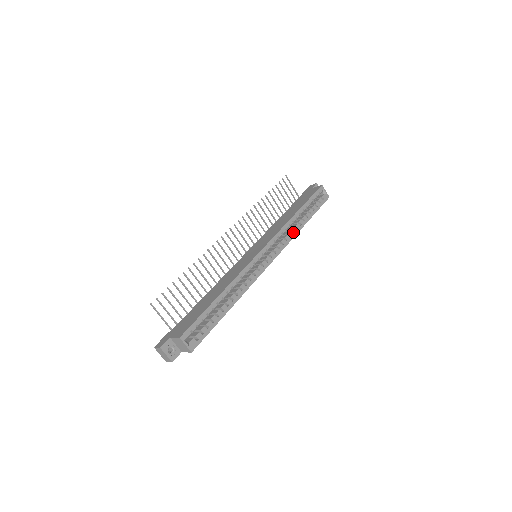
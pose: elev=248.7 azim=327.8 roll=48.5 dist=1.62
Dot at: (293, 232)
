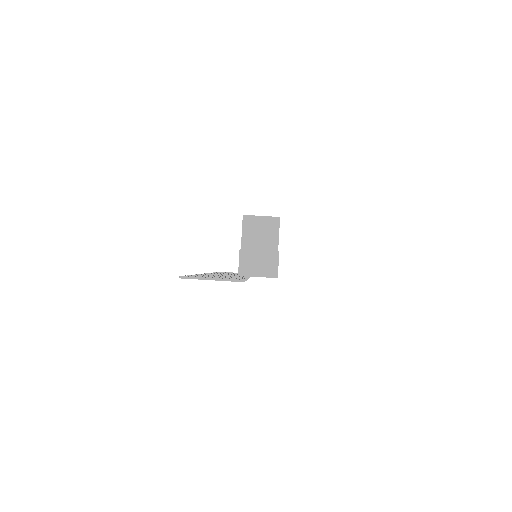
Dot at: occluded
